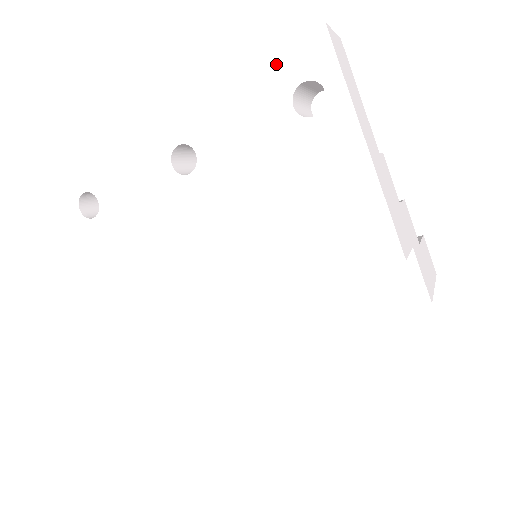
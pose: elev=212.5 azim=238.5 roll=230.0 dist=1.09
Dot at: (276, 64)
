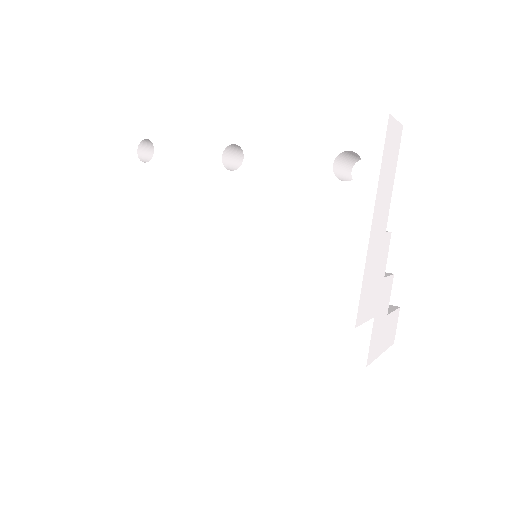
Dot at: (337, 124)
